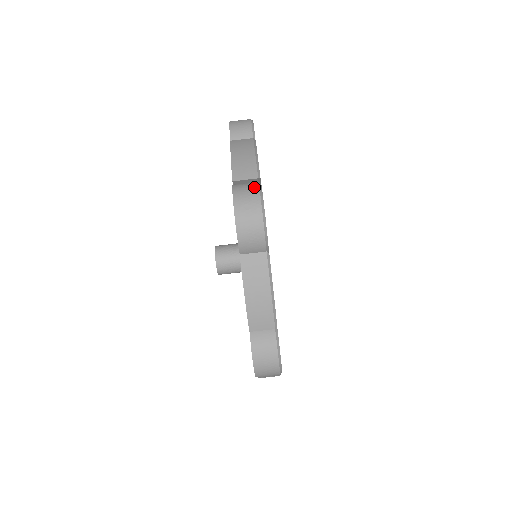
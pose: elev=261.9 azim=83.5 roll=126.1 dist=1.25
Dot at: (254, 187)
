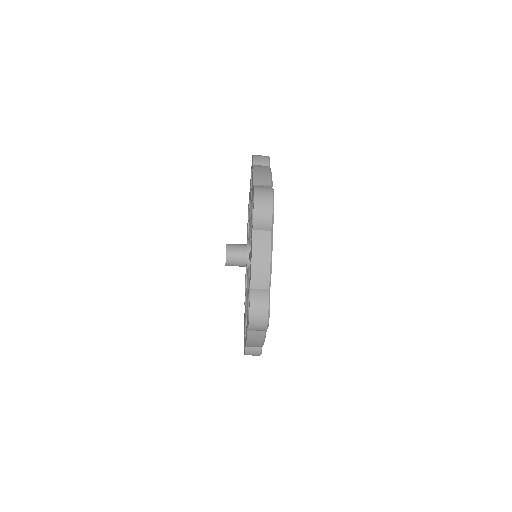
Dot at: (265, 306)
